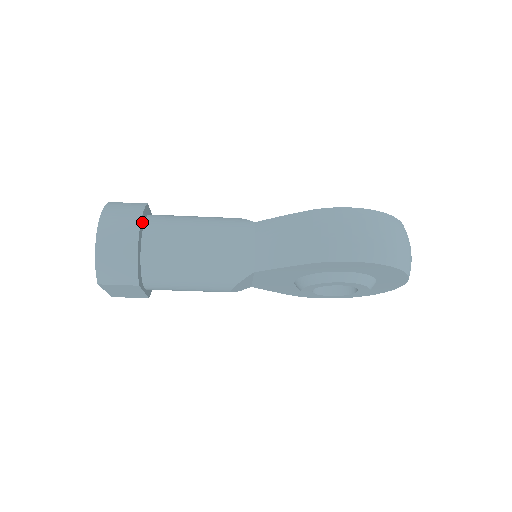
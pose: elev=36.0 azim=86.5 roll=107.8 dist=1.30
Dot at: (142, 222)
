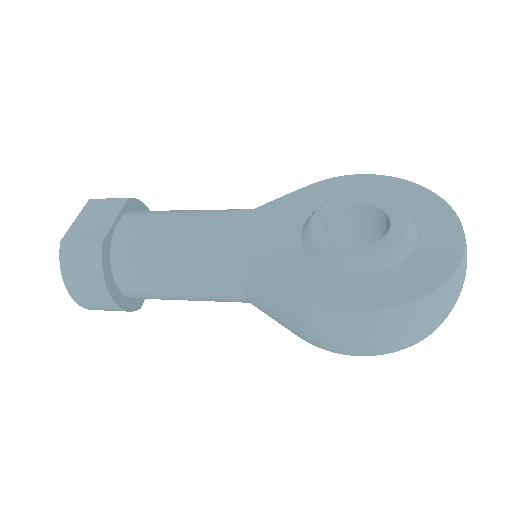
Dot at: (108, 278)
